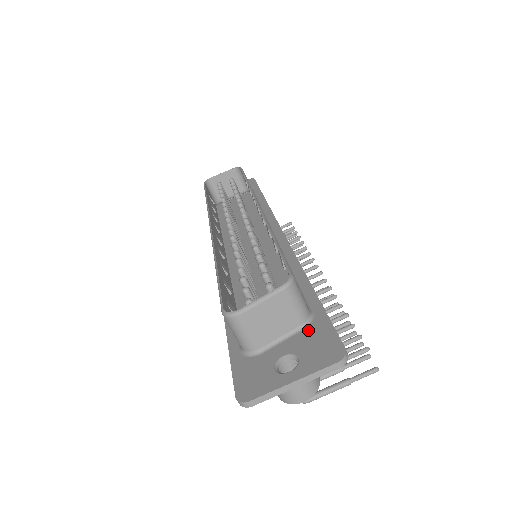
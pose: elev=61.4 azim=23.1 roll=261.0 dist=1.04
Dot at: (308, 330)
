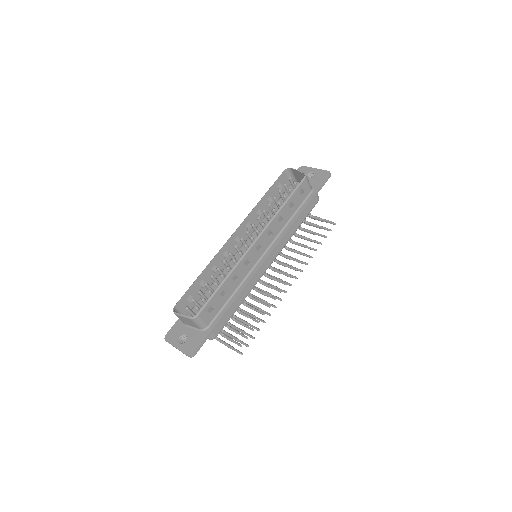
Dot at: (200, 333)
